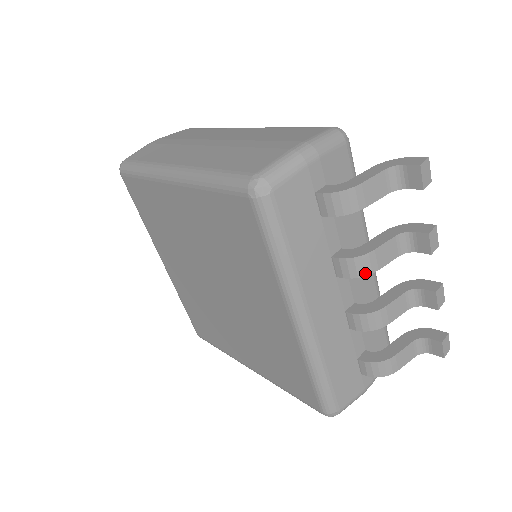
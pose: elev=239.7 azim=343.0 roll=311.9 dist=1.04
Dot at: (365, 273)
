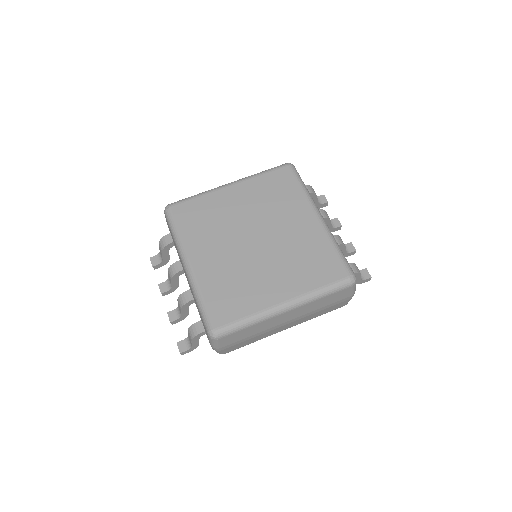
Dot at: (328, 217)
